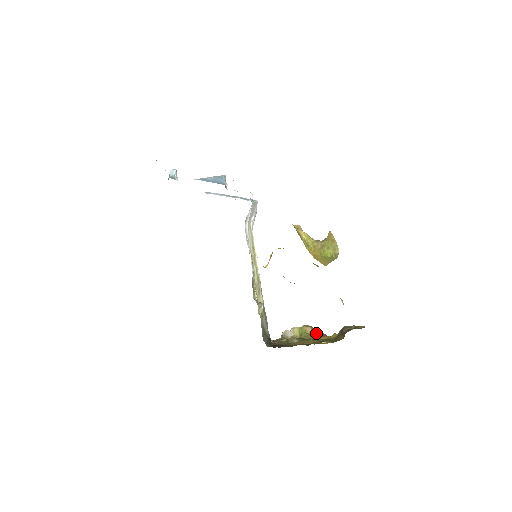
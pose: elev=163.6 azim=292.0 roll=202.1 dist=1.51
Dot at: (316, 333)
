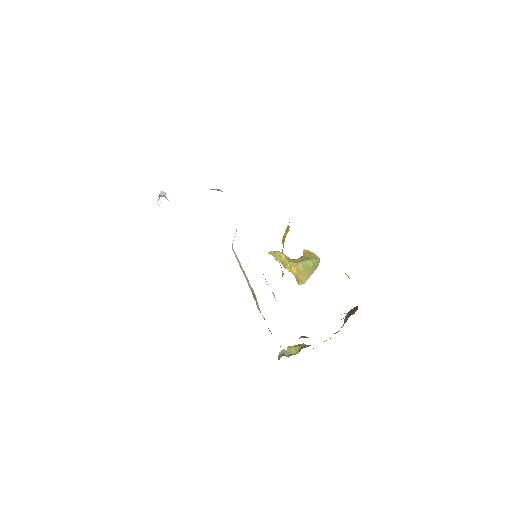
Dot at: occluded
